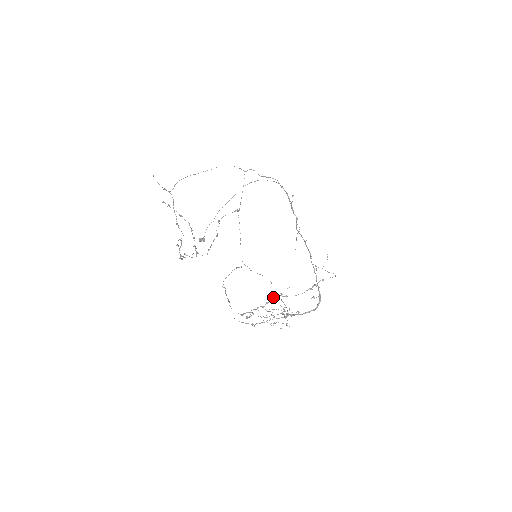
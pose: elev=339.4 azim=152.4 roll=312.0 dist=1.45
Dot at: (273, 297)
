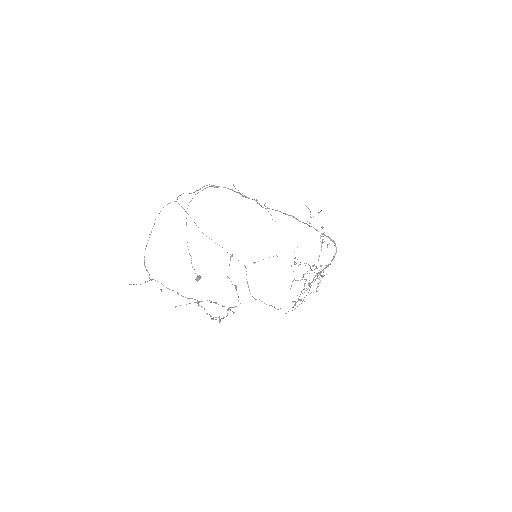
Dot at: (291, 266)
